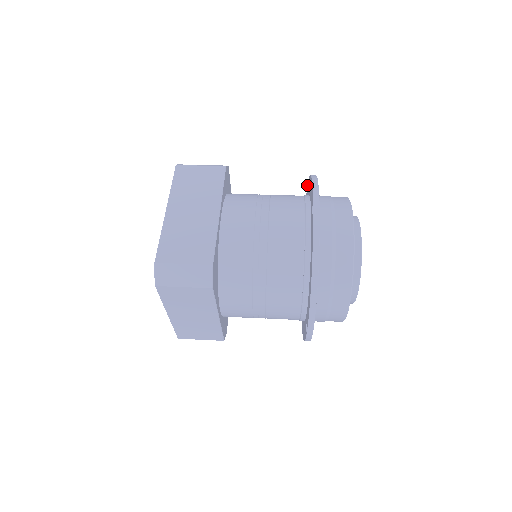
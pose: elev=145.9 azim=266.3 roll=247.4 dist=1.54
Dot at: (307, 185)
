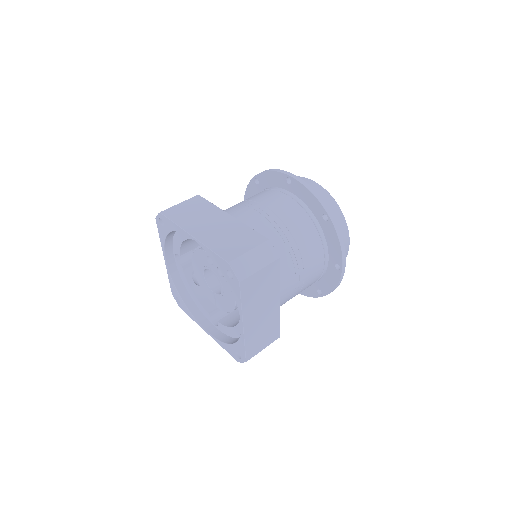
Dot at: (244, 197)
